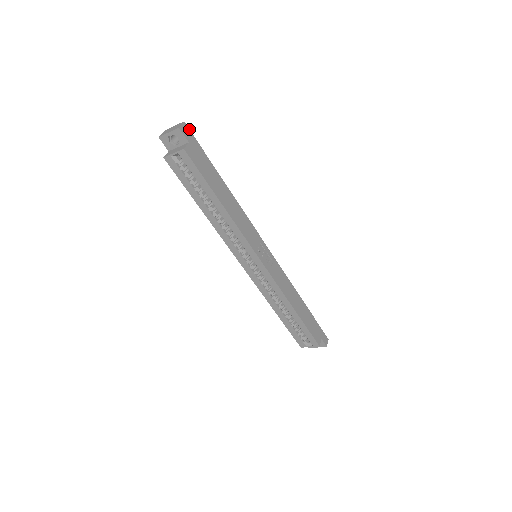
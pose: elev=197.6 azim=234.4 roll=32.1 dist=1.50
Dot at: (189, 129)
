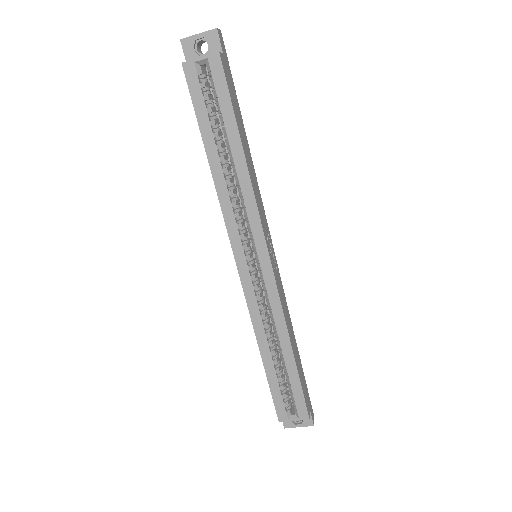
Dot at: occluded
